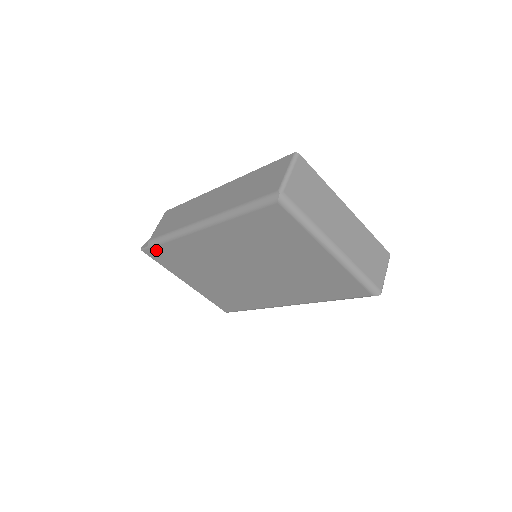
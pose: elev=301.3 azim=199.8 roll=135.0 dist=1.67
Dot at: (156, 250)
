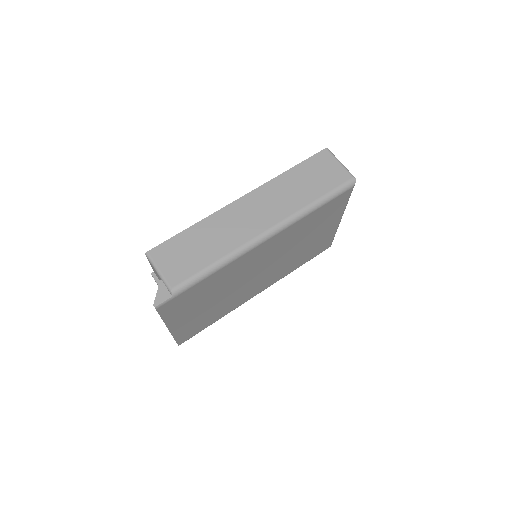
Dot at: (180, 296)
